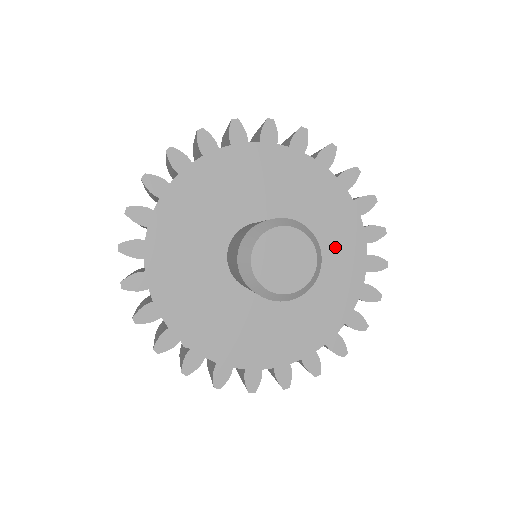
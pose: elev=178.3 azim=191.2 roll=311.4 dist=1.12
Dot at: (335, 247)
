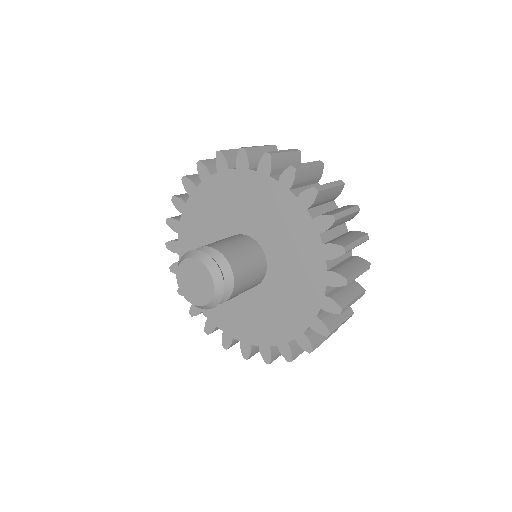
Dot at: (298, 260)
